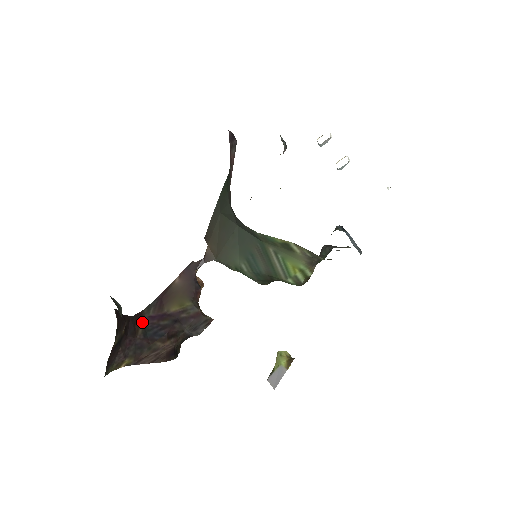
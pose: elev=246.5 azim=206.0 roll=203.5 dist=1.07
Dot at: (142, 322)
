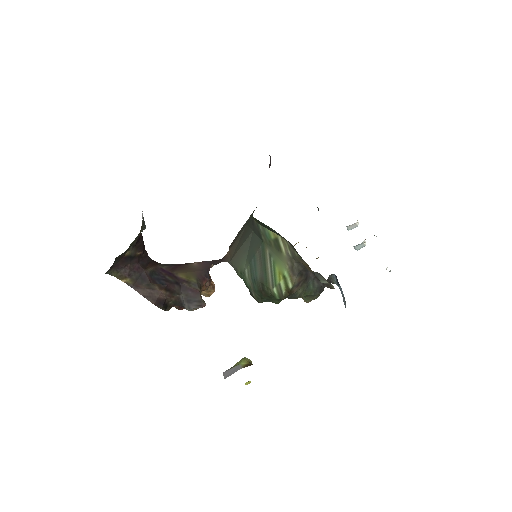
Dot at: (154, 267)
